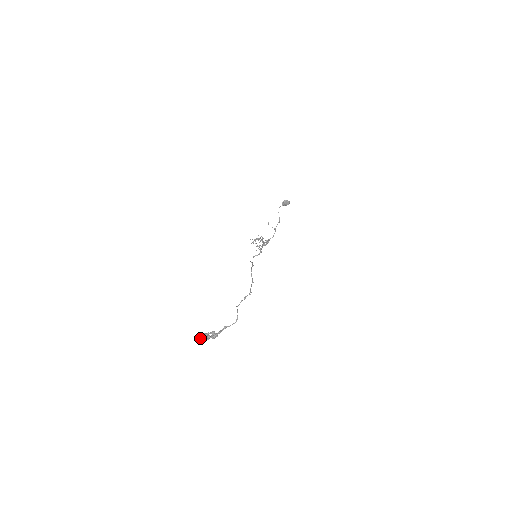
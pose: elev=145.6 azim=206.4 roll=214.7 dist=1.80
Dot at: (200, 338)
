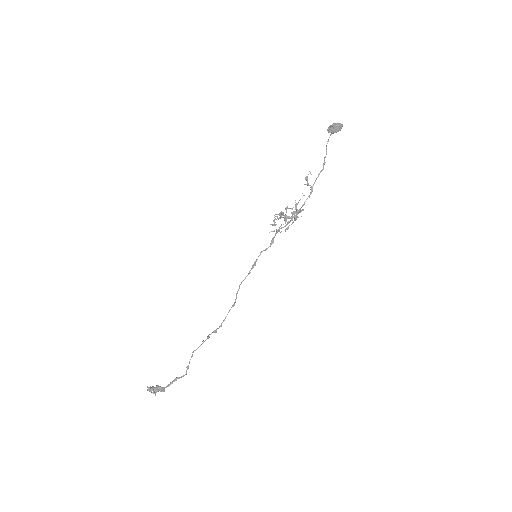
Dot at: (150, 391)
